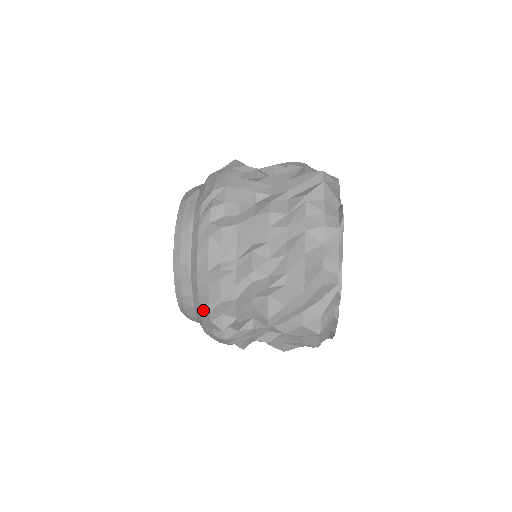
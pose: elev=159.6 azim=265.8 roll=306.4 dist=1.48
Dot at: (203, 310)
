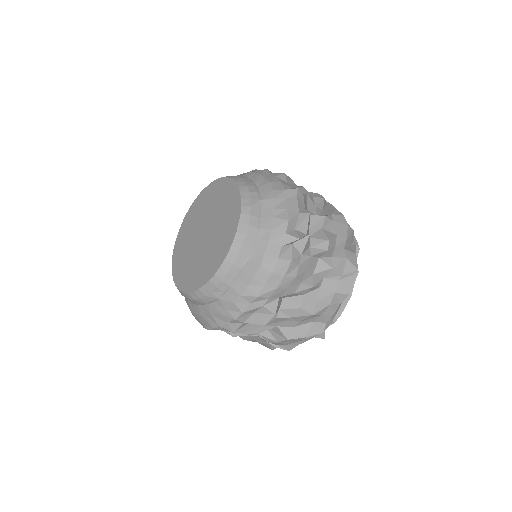
Dot at: (278, 223)
